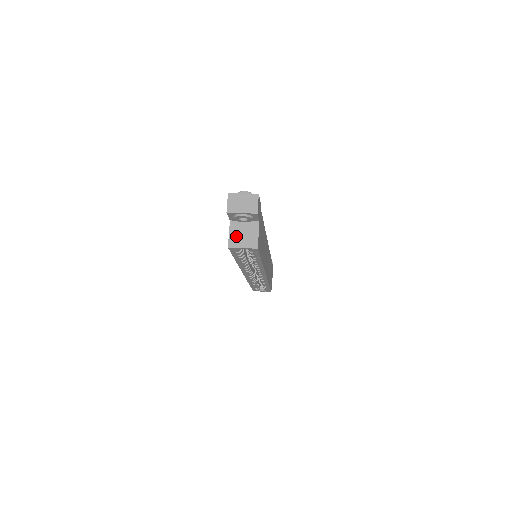
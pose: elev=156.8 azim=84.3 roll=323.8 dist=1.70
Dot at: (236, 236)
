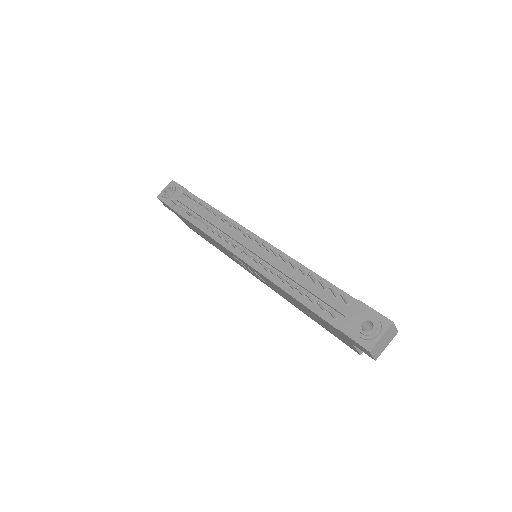
Dot at: occluded
